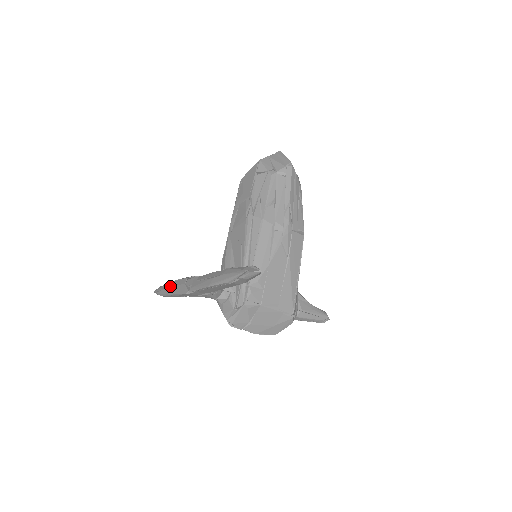
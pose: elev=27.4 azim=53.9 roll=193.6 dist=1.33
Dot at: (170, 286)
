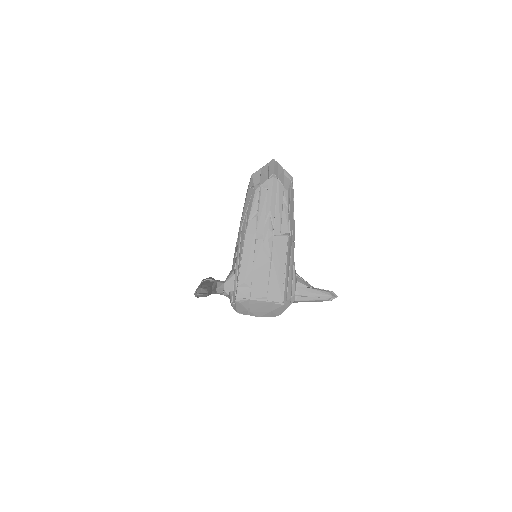
Dot at: occluded
